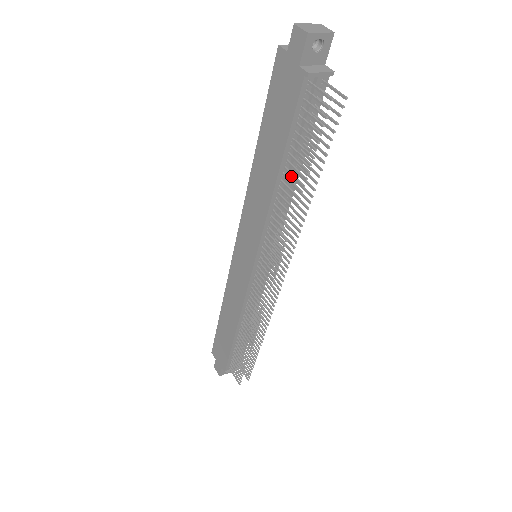
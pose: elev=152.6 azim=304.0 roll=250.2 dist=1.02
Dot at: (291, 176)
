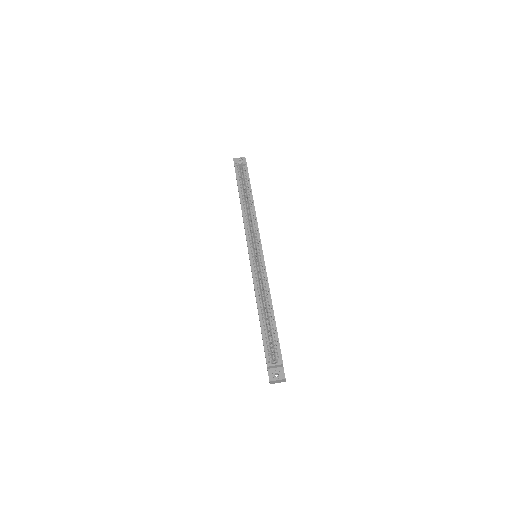
Dot at: occluded
